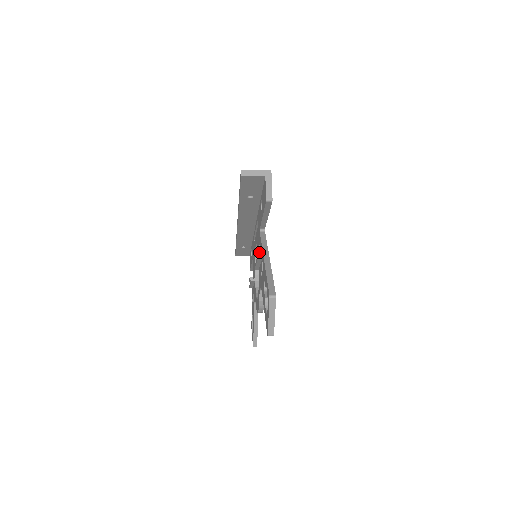
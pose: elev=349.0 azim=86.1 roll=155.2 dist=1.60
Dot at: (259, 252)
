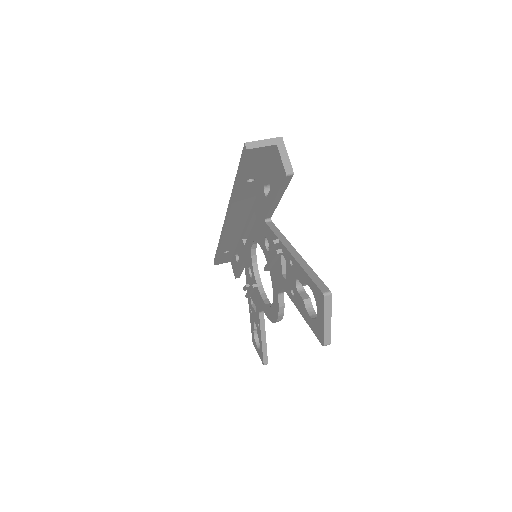
Dot at: (274, 246)
